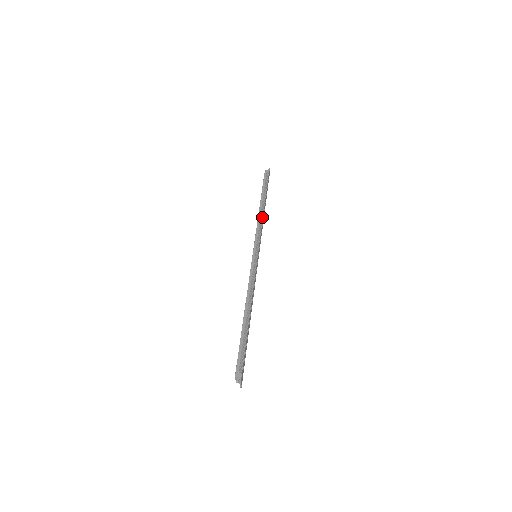
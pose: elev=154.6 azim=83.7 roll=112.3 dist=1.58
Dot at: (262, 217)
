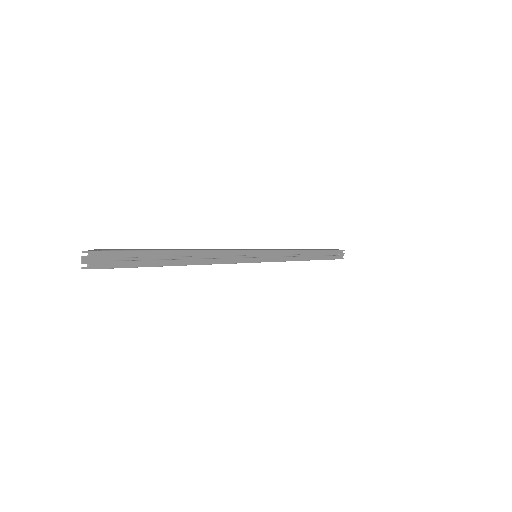
Dot at: (296, 250)
